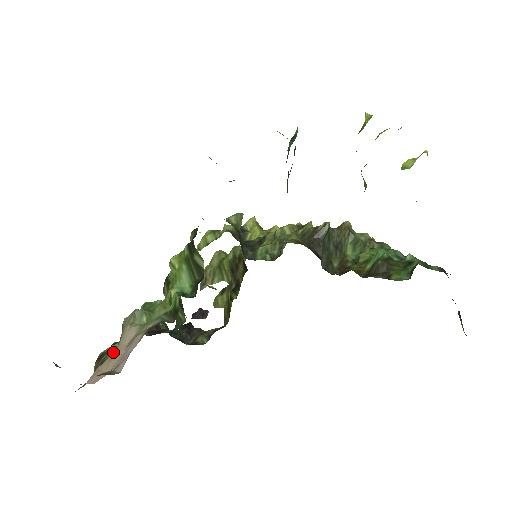
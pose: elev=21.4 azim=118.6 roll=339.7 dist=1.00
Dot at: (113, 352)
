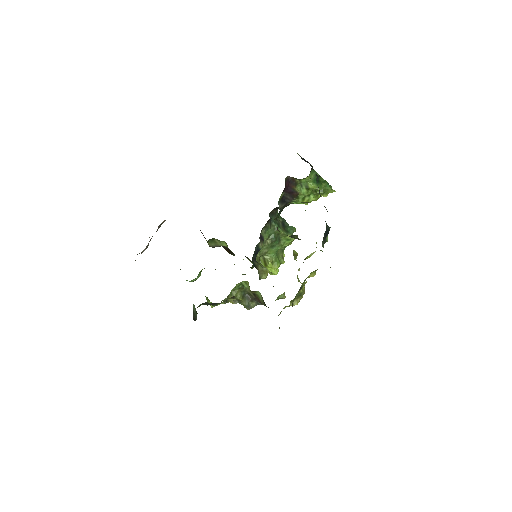
Dot at: occluded
